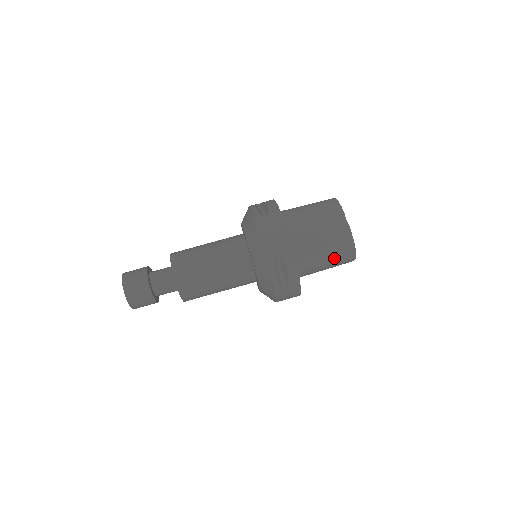
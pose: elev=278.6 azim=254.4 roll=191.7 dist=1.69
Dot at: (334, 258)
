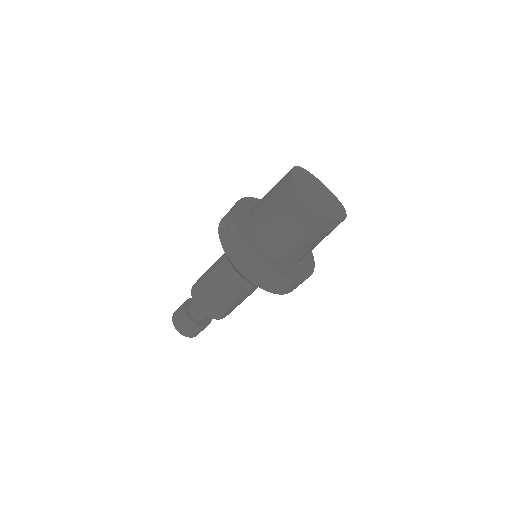
Dot at: occluded
